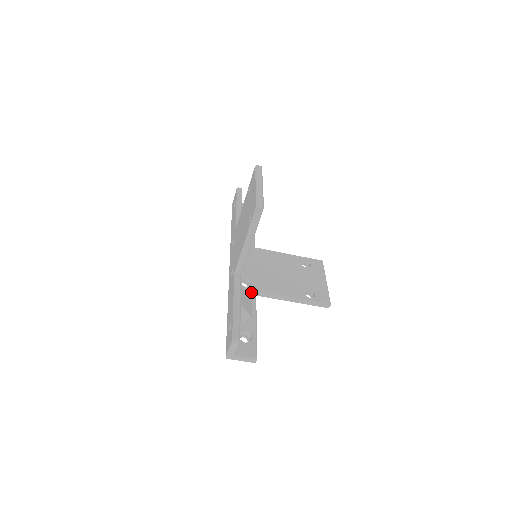
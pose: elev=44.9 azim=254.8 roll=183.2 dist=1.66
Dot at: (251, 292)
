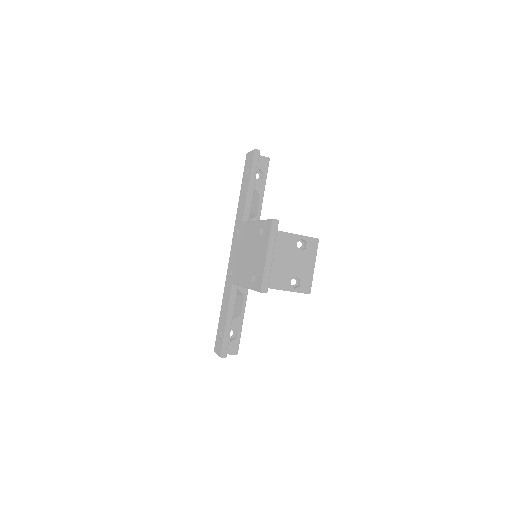
Dot at: occluded
